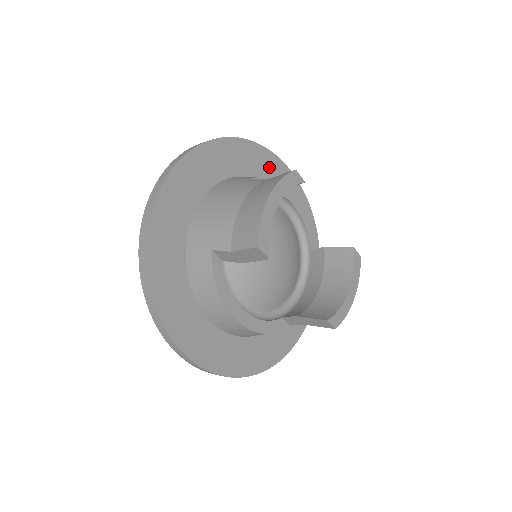
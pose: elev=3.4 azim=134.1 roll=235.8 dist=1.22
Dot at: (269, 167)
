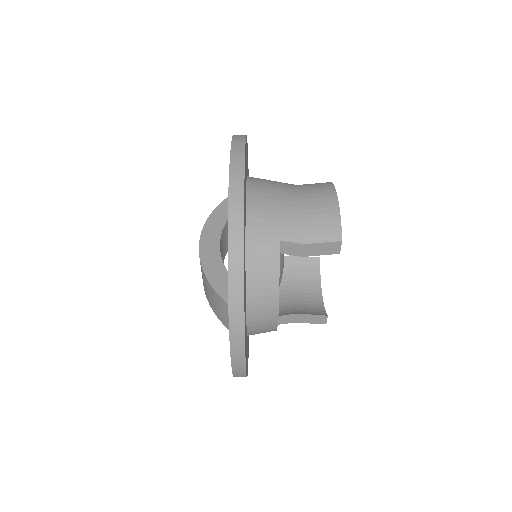
Dot at: occluded
